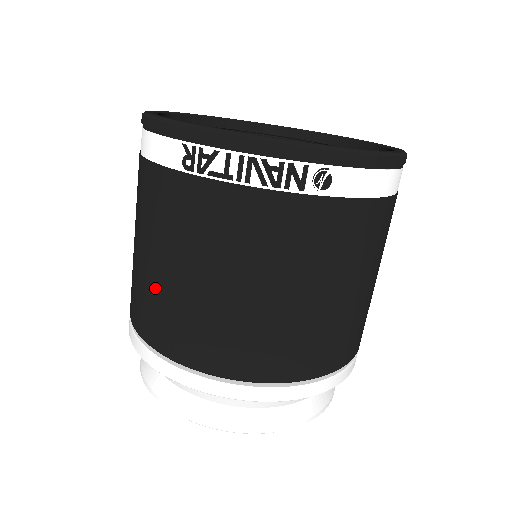
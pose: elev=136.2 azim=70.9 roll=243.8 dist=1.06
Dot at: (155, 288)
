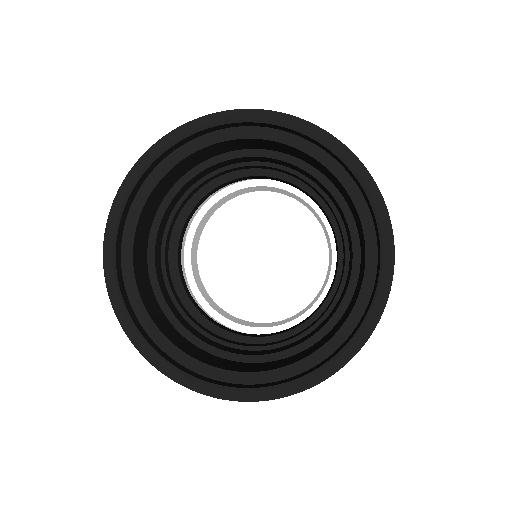
Dot at: occluded
